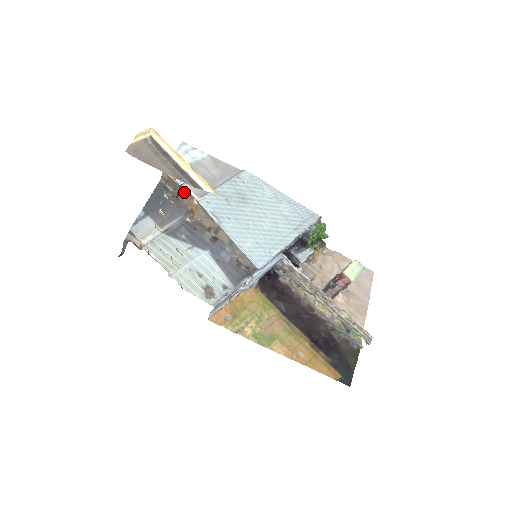
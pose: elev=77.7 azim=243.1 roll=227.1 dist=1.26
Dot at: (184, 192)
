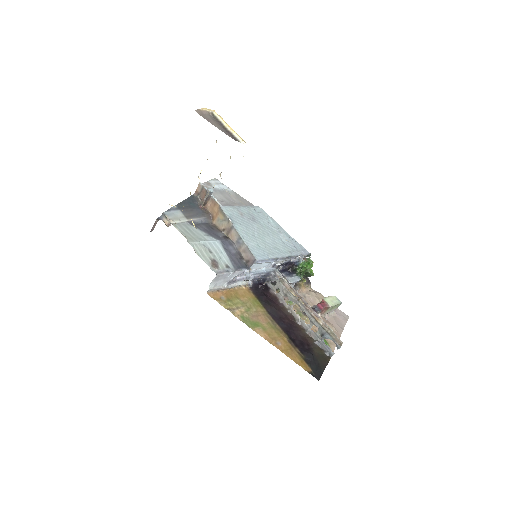
Dot at: (210, 202)
